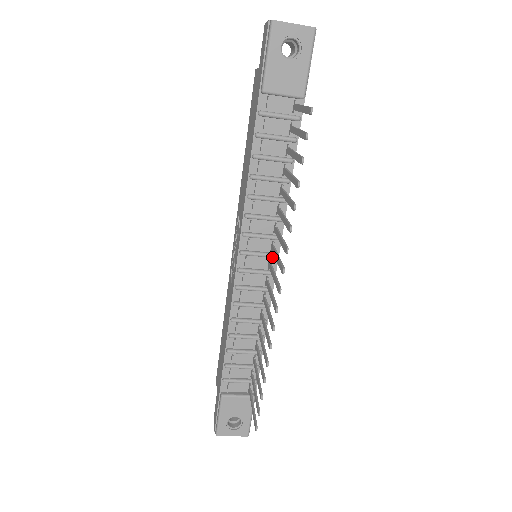
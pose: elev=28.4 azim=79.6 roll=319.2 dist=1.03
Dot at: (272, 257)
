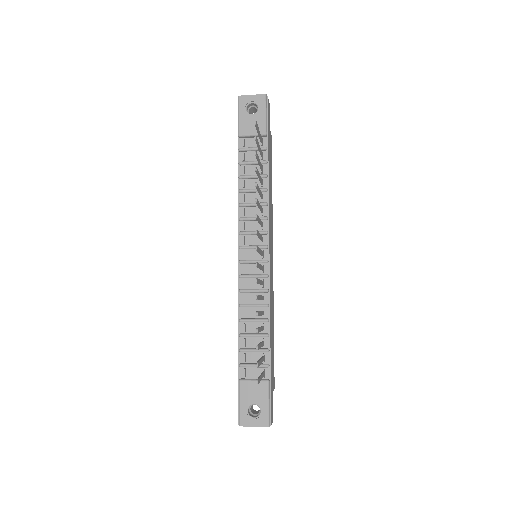
Dot at: (263, 248)
